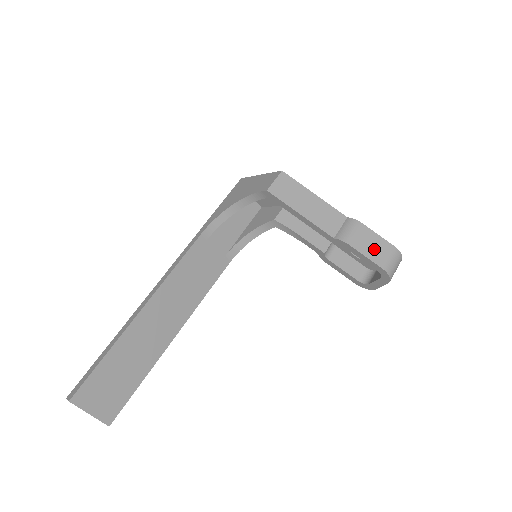
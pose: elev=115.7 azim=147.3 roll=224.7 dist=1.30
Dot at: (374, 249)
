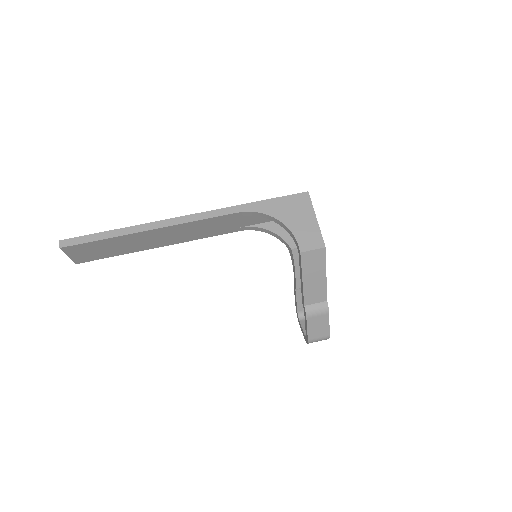
Dot at: (317, 330)
